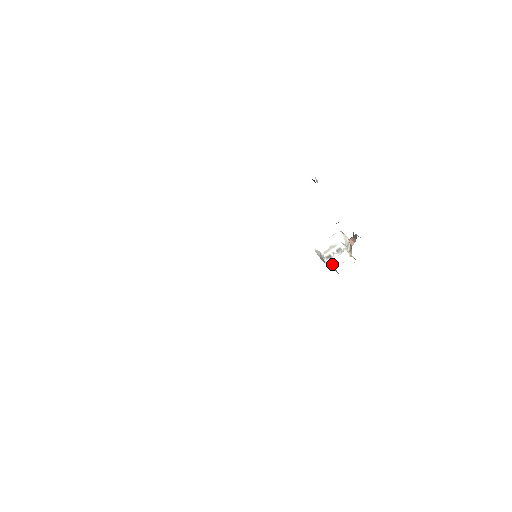
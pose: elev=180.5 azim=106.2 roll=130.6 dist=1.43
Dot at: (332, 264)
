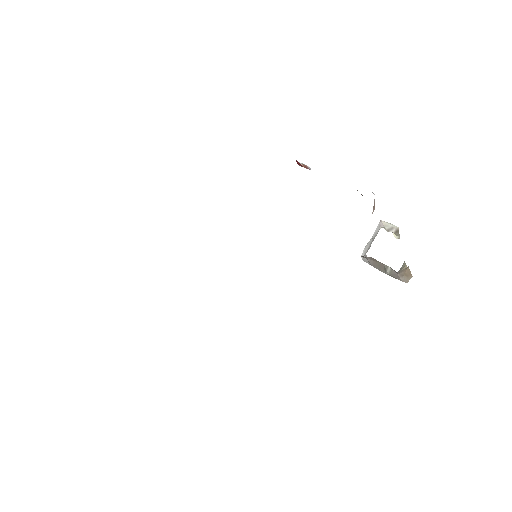
Dot at: occluded
